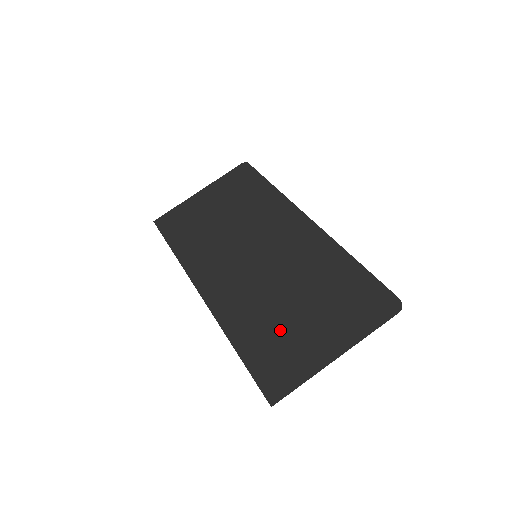
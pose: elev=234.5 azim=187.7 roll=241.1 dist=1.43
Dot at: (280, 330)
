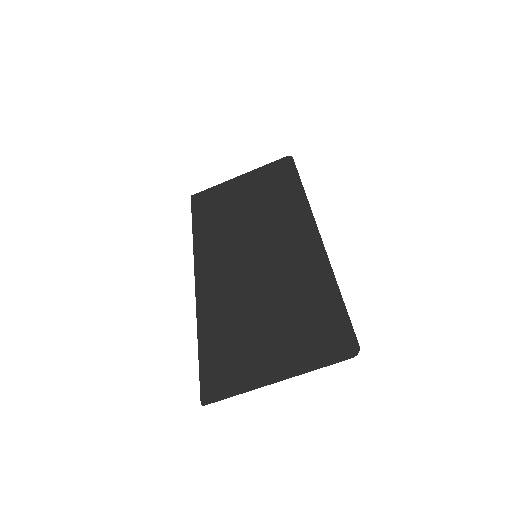
Dot at: (241, 337)
